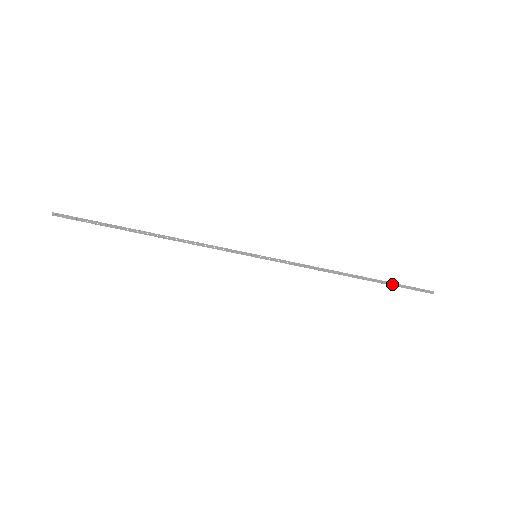
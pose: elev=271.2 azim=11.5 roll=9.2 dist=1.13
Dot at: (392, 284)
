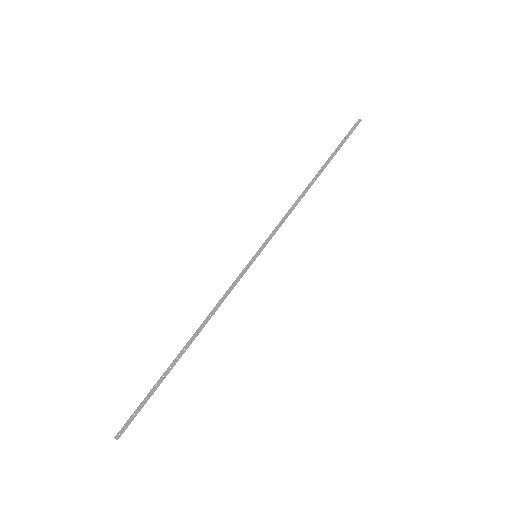
Dot at: (337, 150)
